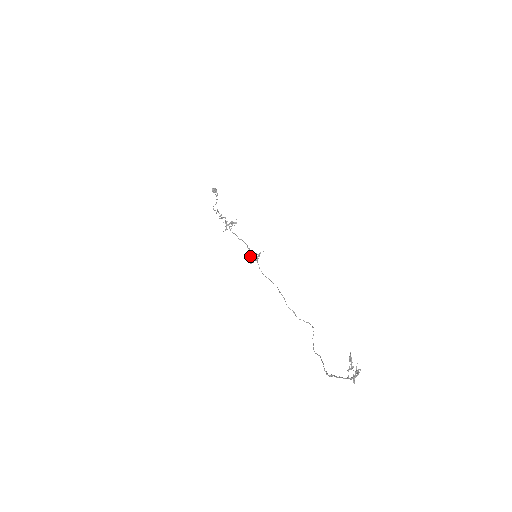
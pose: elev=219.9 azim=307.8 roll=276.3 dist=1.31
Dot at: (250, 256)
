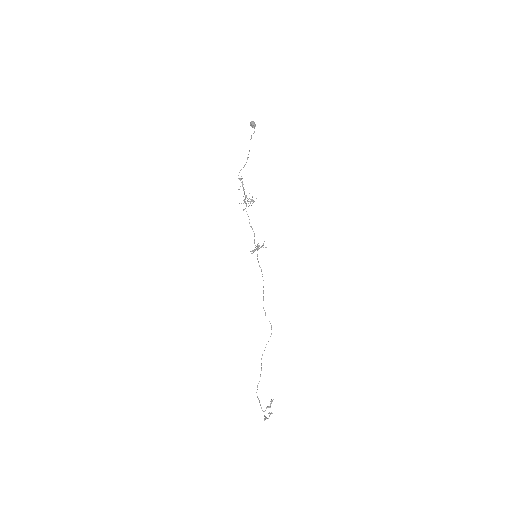
Dot at: (251, 253)
